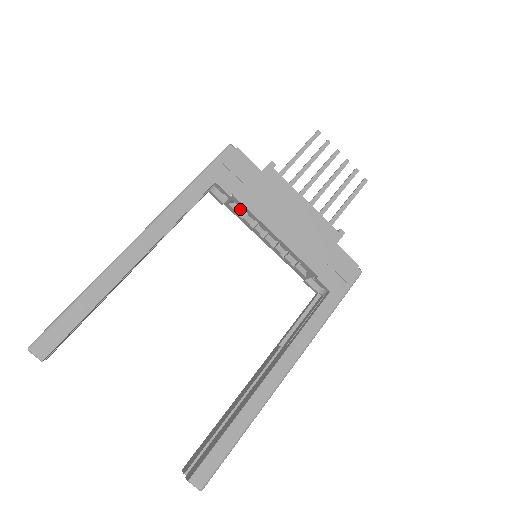
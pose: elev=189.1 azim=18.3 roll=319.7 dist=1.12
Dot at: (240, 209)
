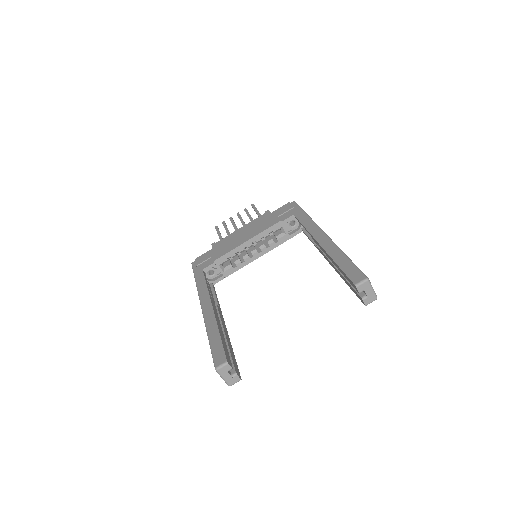
Dot at: (229, 265)
